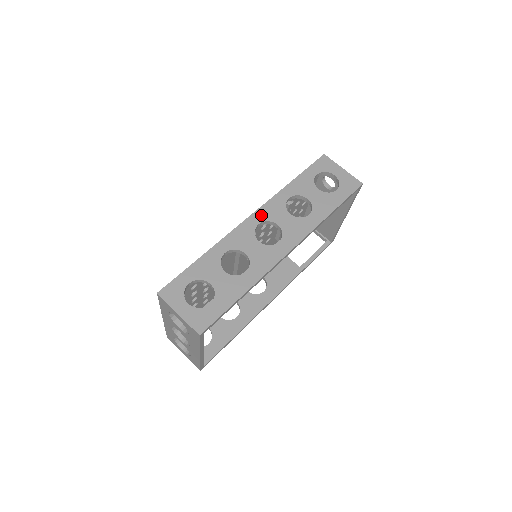
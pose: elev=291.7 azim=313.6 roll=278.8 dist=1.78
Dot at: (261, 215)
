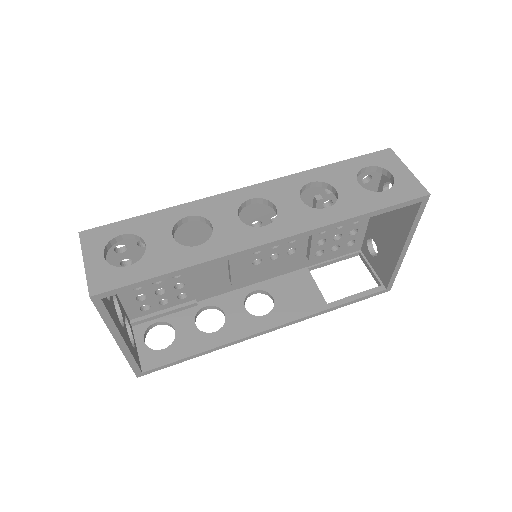
Dot at: (261, 190)
